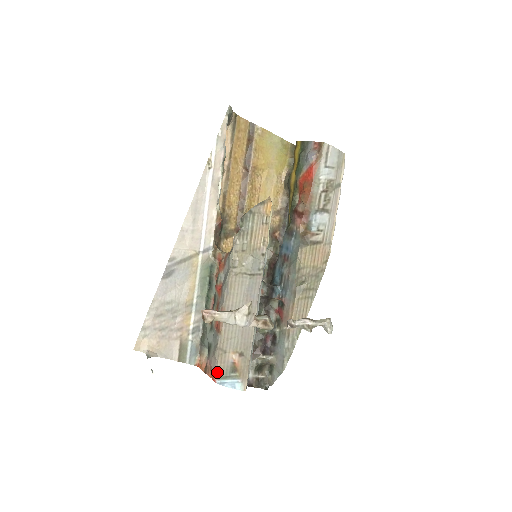
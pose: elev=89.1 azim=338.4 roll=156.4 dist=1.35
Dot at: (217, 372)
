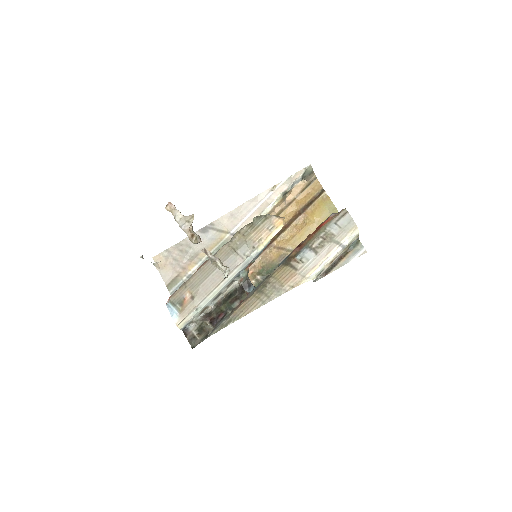
Dot at: (172, 296)
